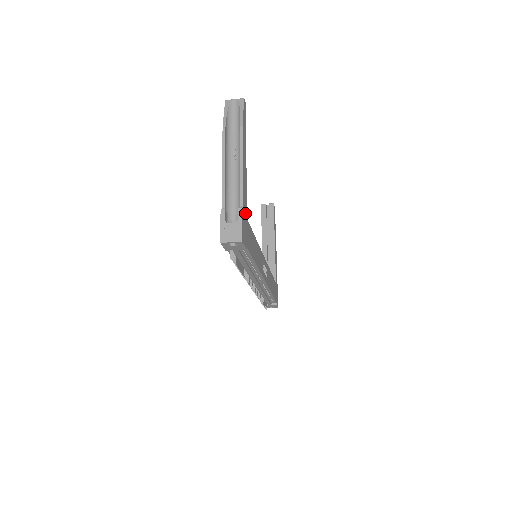
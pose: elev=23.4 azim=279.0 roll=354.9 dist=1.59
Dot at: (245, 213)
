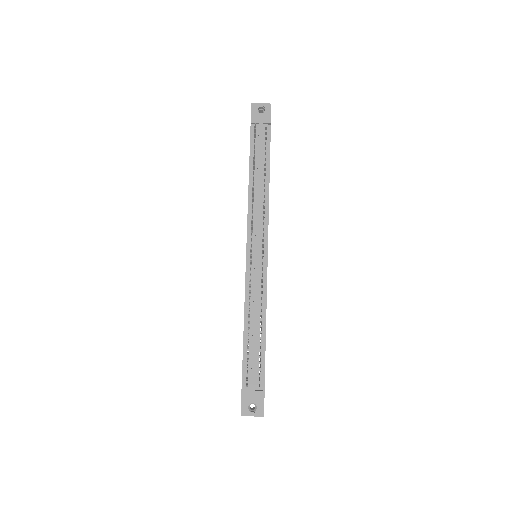
Dot at: occluded
